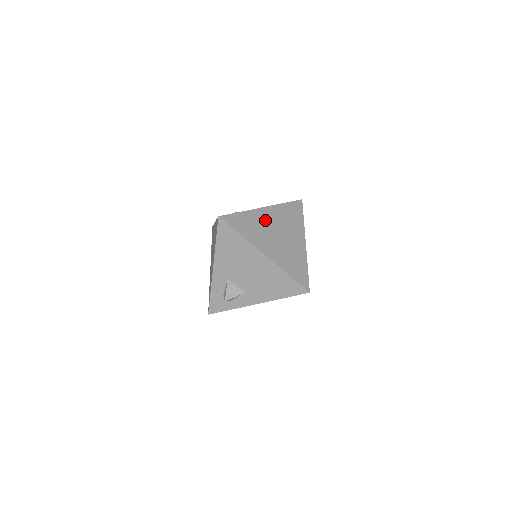
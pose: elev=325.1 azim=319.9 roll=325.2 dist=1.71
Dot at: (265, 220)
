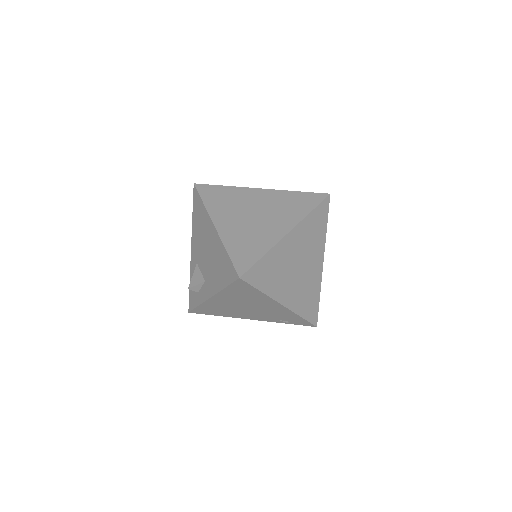
Dot at: (250, 199)
